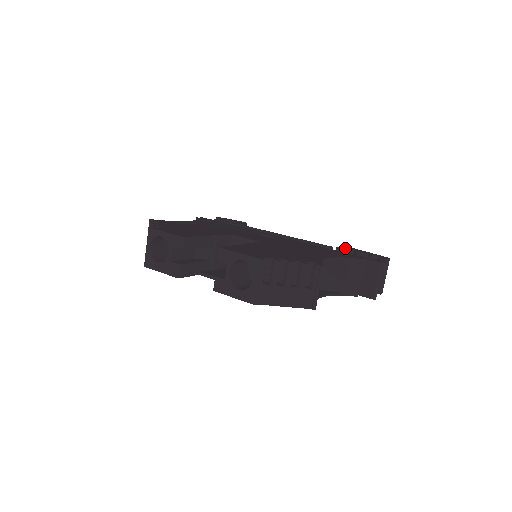
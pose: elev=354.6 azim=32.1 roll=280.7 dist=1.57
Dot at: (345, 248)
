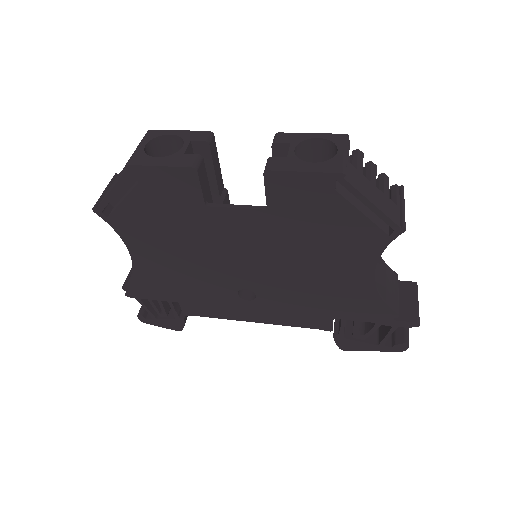
Dot at: occluded
